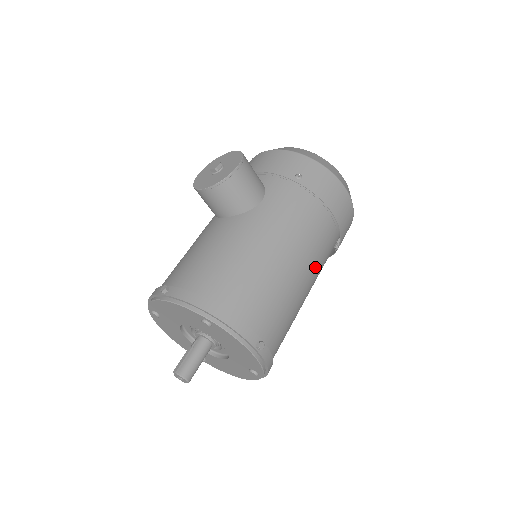
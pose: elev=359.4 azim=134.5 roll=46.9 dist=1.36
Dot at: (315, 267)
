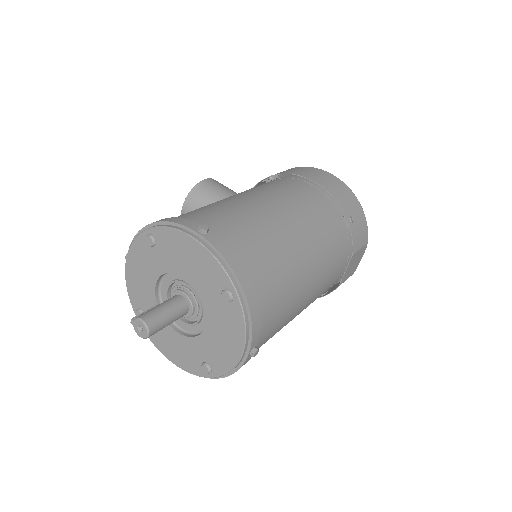
Dot at: (299, 212)
